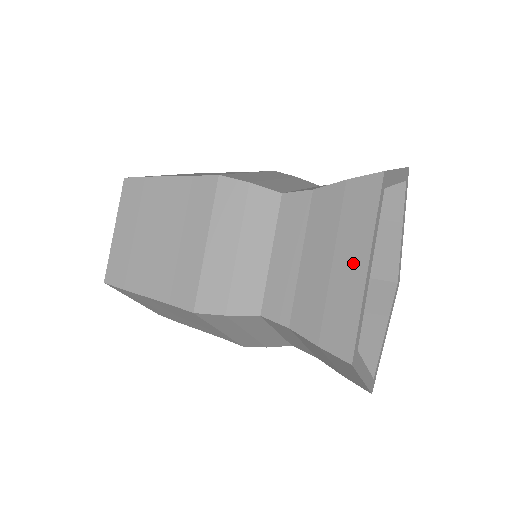
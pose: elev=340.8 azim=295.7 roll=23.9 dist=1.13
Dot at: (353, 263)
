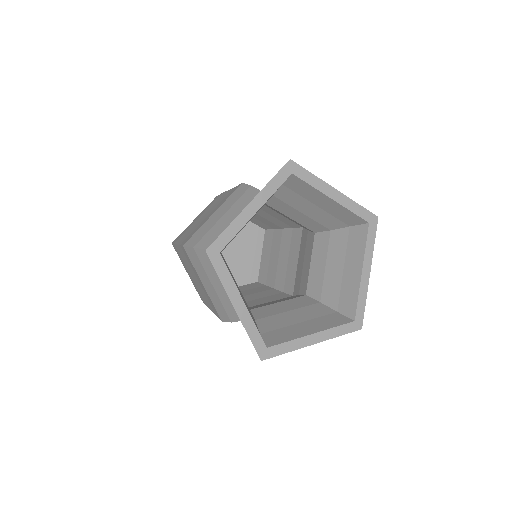
Dot at: occluded
